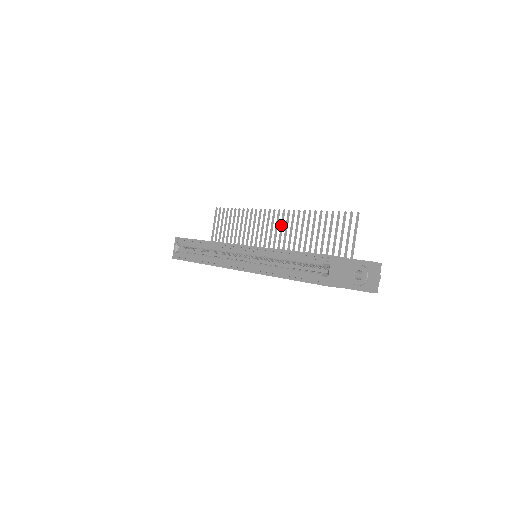
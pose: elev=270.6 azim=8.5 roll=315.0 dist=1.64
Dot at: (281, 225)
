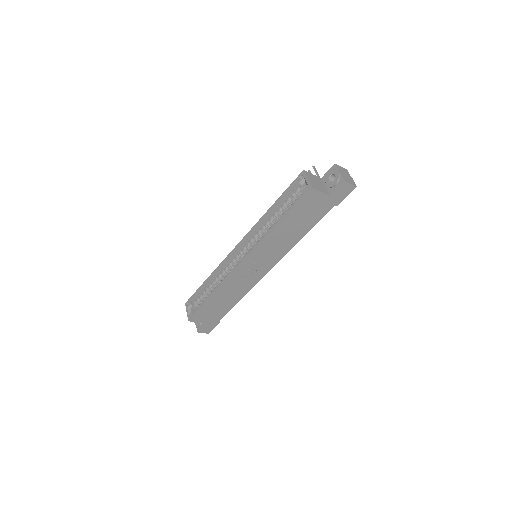
Dot at: occluded
